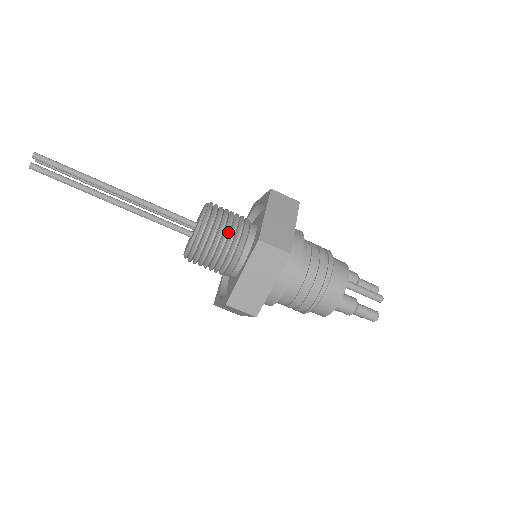
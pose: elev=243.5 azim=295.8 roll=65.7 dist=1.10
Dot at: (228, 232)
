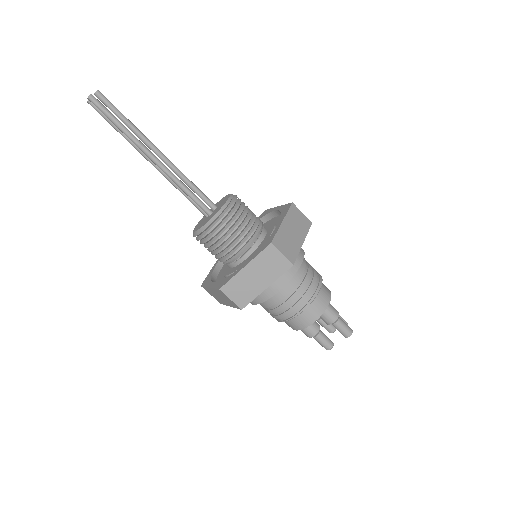
Dot at: (251, 211)
